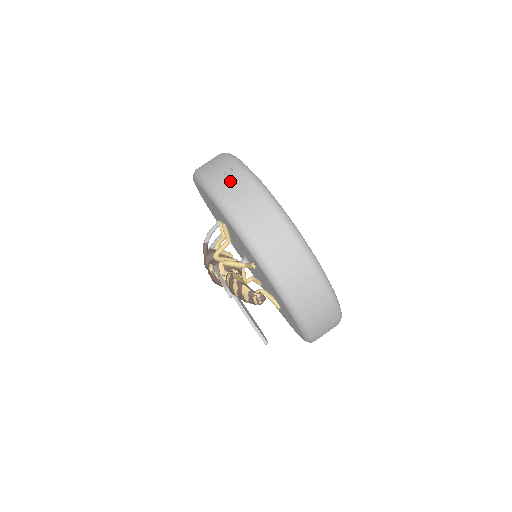
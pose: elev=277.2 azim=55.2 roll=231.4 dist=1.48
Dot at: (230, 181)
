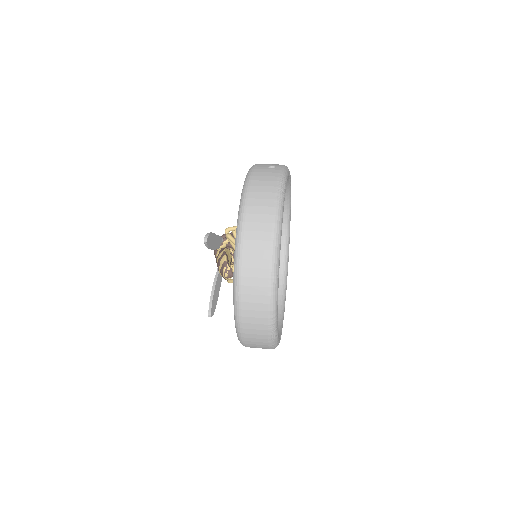
Dot at: (267, 170)
